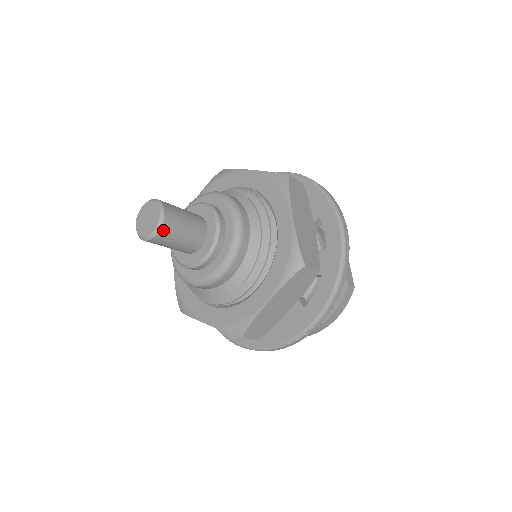
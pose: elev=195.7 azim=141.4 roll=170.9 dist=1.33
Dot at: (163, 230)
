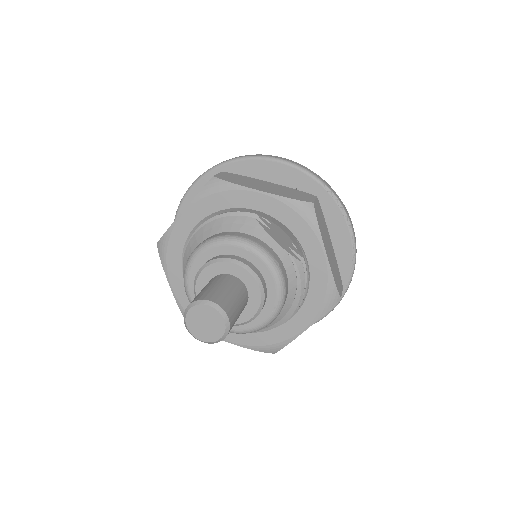
Dot at: (209, 341)
